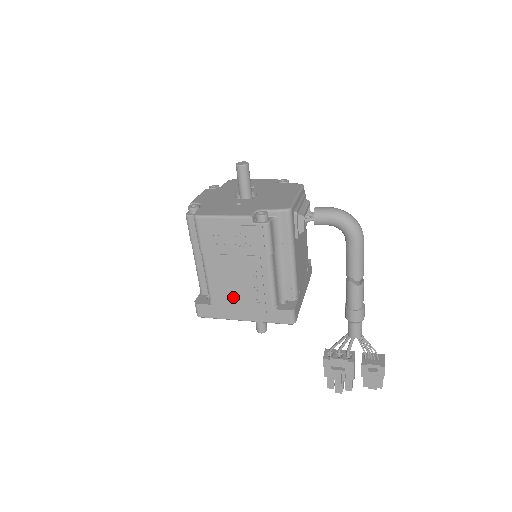
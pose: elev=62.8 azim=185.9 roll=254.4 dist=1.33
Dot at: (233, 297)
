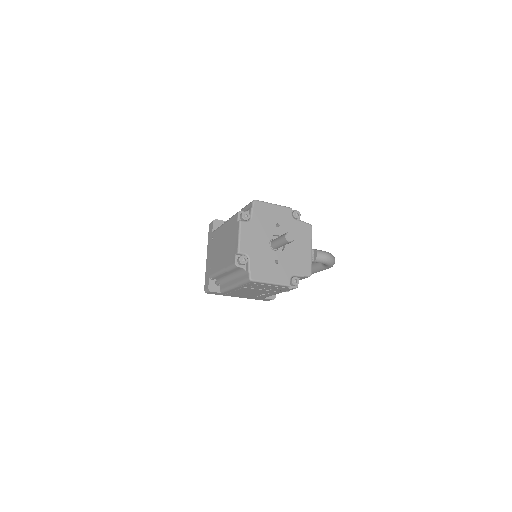
Dot at: (242, 294)
